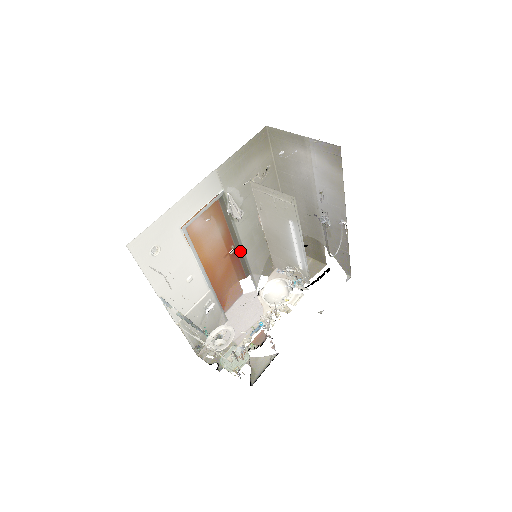
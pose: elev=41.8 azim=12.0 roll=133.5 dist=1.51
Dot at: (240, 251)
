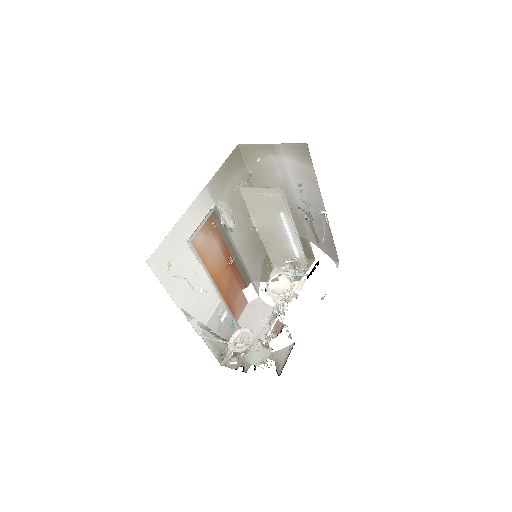
Dot at: (238, 260)
